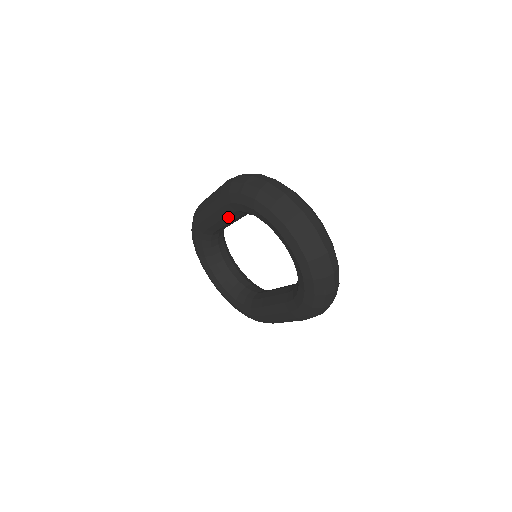
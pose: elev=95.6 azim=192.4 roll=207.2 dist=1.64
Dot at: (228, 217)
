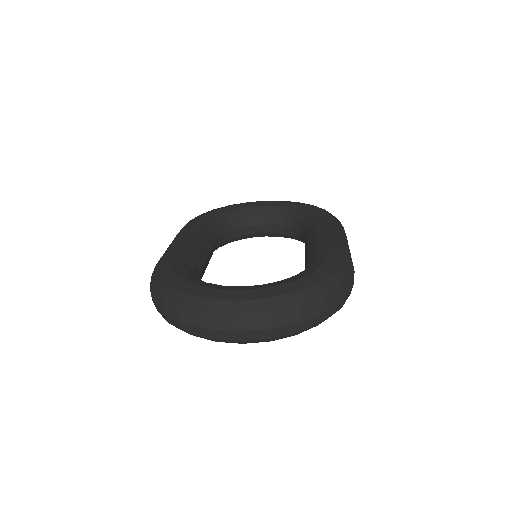
Dot at: occluded
